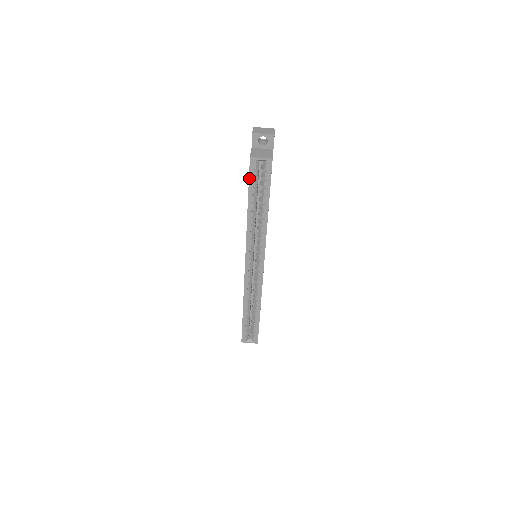
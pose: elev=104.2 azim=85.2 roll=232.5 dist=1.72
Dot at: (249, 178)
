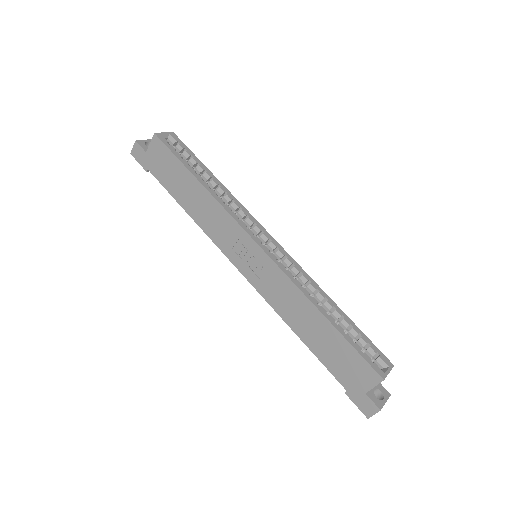
Dot at: (171, 151)
